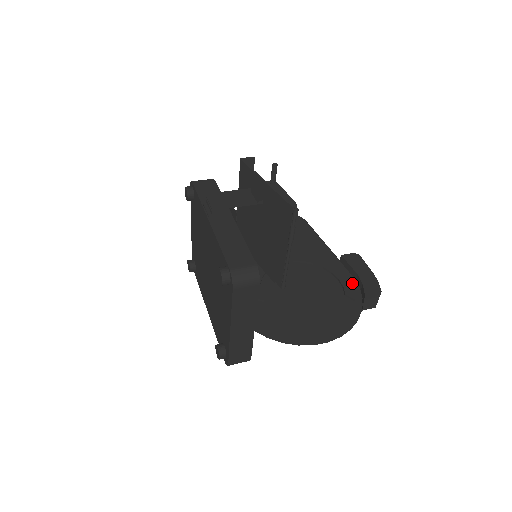
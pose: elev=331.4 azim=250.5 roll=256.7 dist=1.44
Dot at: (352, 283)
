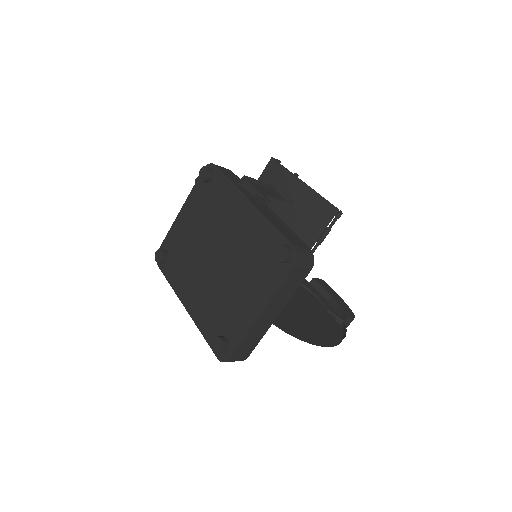
Dot at: (327, 303)
